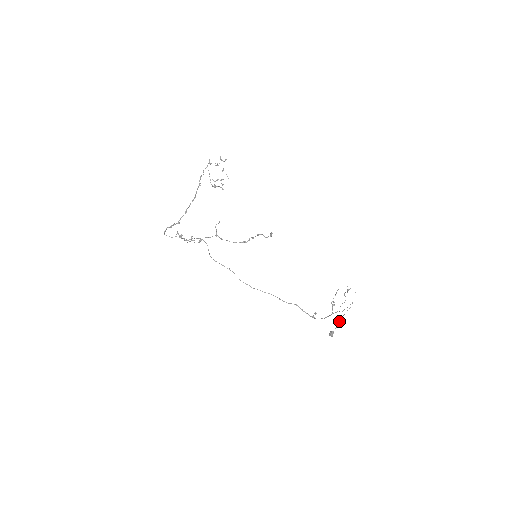
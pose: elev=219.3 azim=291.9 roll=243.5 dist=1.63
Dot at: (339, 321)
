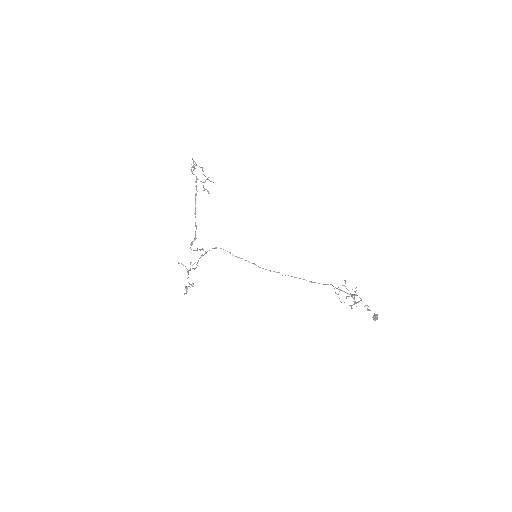
Dot at: (368, 309)
